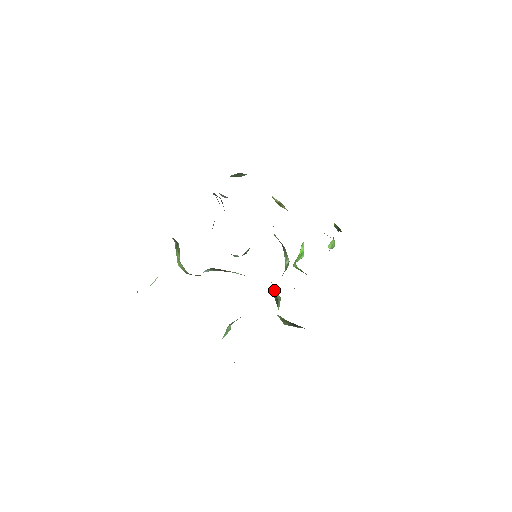
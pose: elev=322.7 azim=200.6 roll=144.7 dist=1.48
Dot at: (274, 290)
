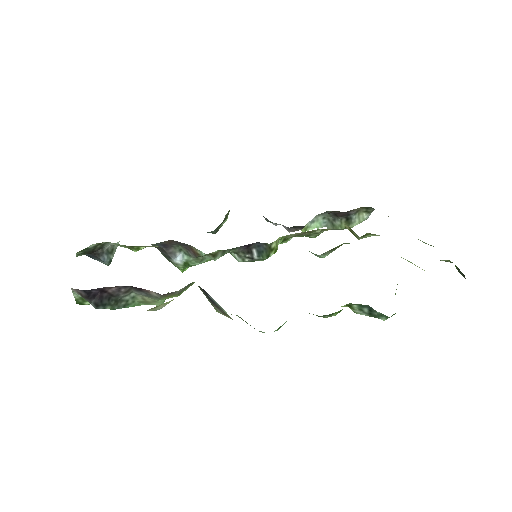
Dot at: occluded
